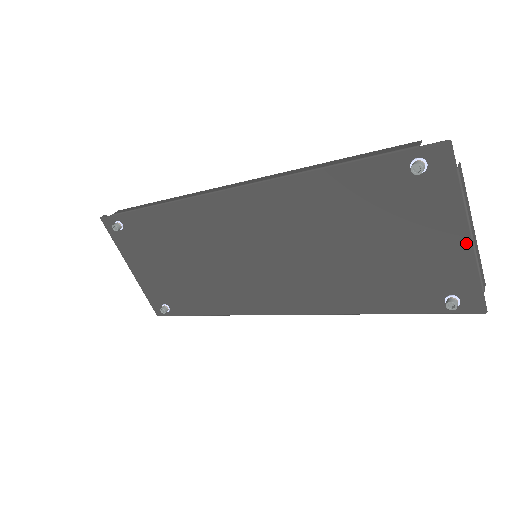
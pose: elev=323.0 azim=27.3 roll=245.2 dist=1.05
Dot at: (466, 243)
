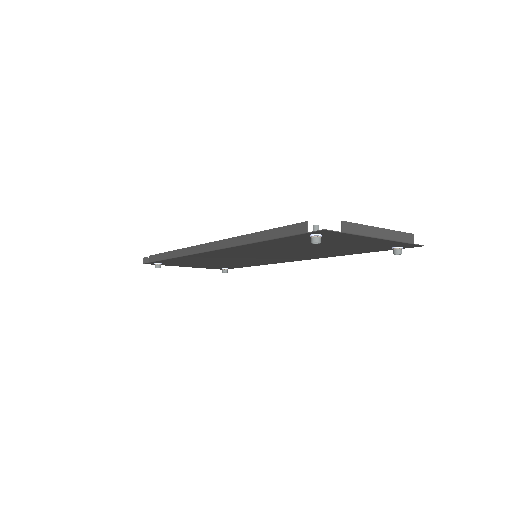
Dot at: (381, 240)
